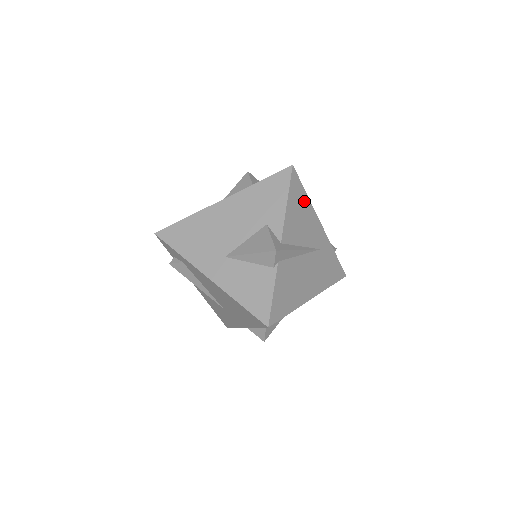
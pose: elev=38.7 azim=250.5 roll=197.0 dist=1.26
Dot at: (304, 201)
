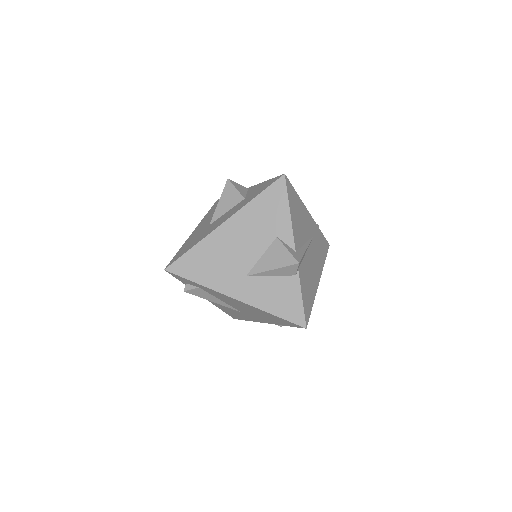
Dot at: (297, 201)
